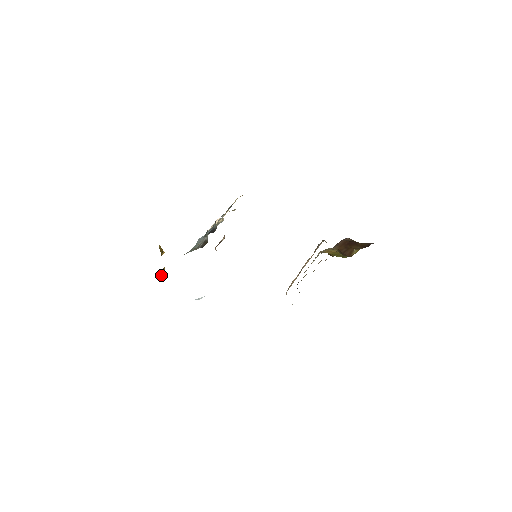
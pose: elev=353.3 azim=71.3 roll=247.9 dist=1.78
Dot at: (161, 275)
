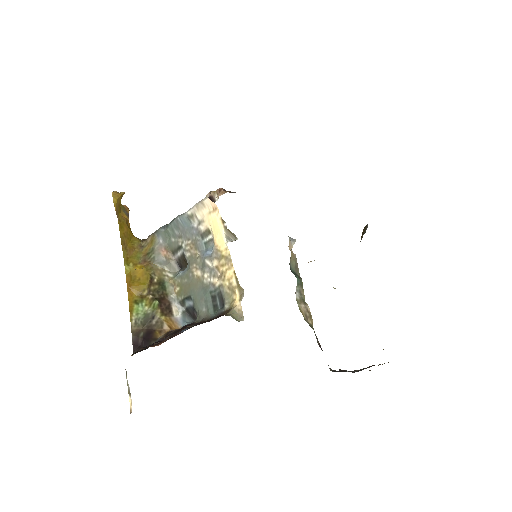
Dot at: occluded
